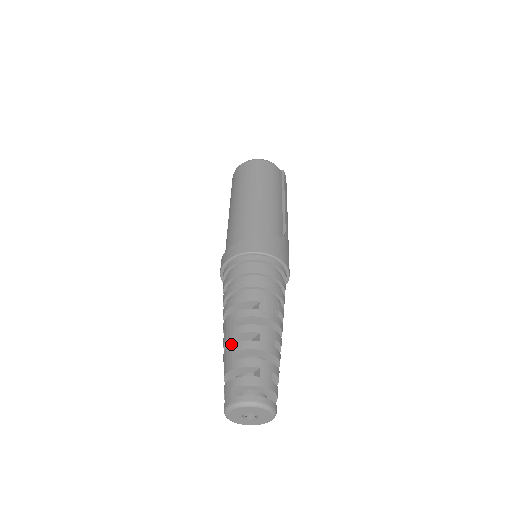
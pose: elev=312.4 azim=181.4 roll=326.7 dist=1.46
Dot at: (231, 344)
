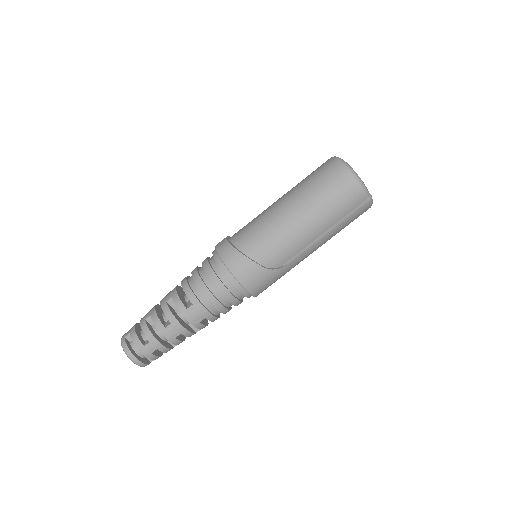
Dot at: occluded
